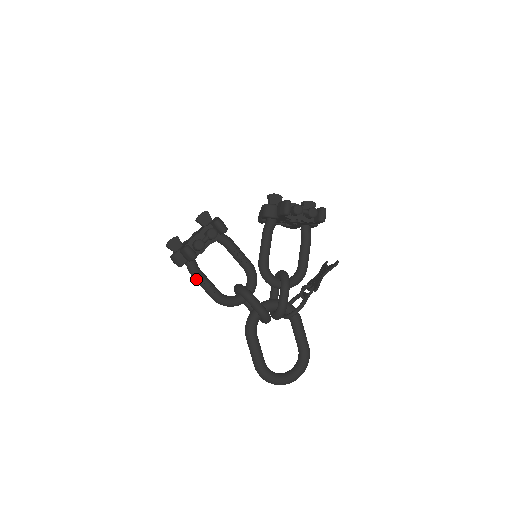
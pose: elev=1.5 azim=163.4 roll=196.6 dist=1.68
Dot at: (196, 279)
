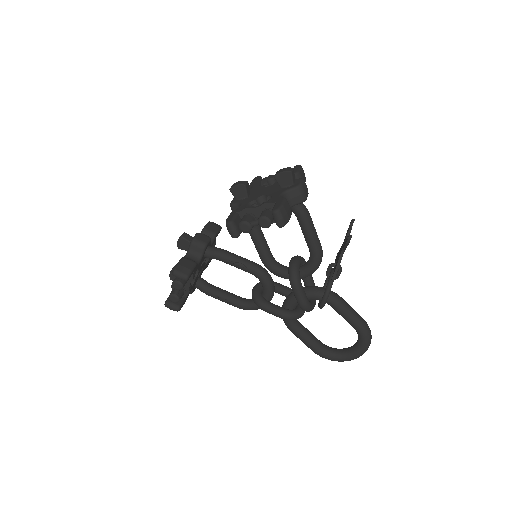
Dot at: (213, 297)
